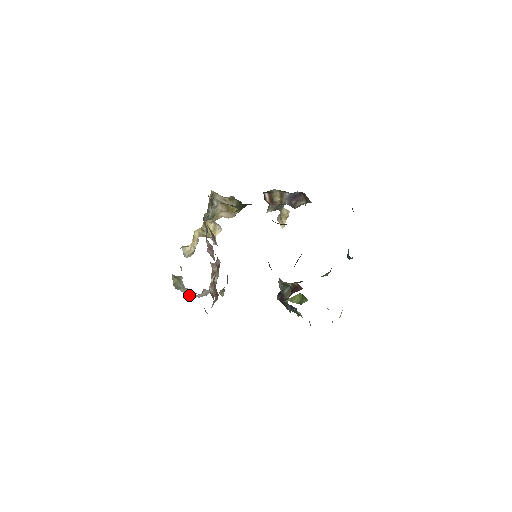
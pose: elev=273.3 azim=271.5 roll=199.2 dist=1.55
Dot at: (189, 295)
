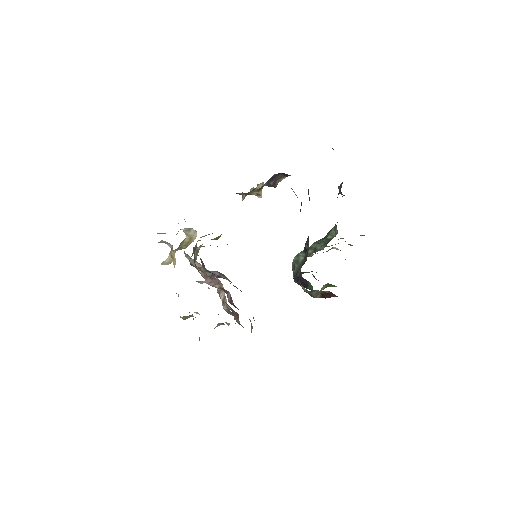
Dot at: occluded
